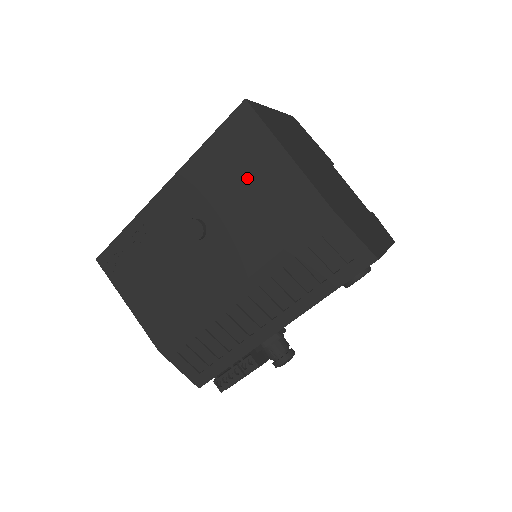
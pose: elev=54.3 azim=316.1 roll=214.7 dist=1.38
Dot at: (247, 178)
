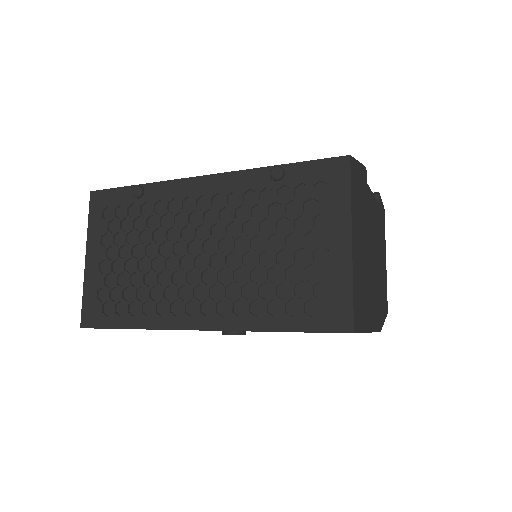
Dot at: occluded
